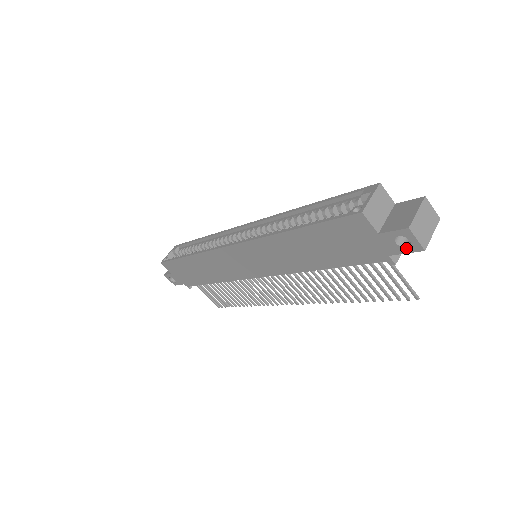
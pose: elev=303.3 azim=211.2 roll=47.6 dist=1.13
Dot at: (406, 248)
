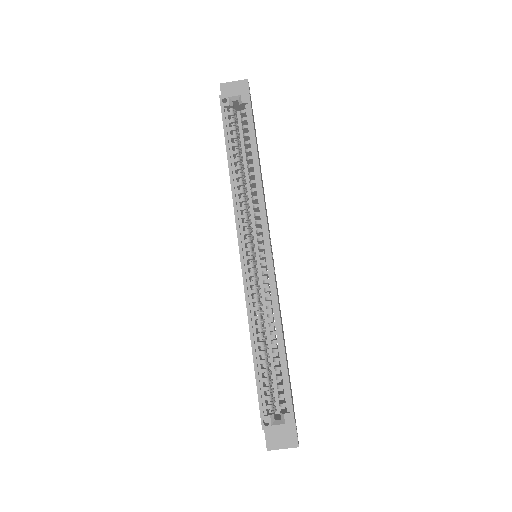
Dot at: occluded
